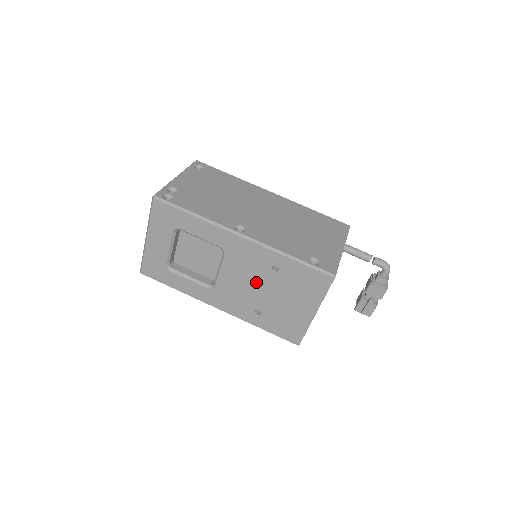
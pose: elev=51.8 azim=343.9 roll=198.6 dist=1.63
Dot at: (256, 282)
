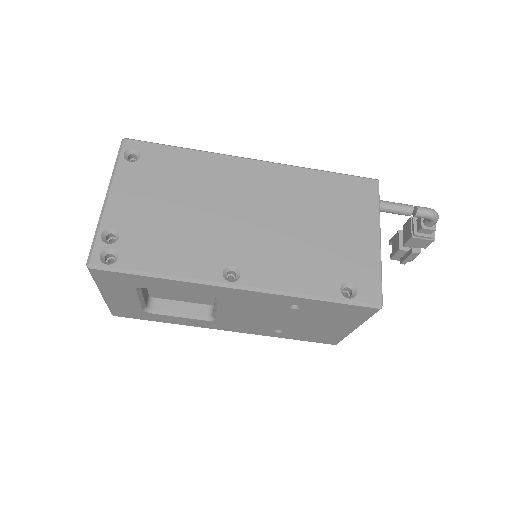
Dot at: (270, 315)
